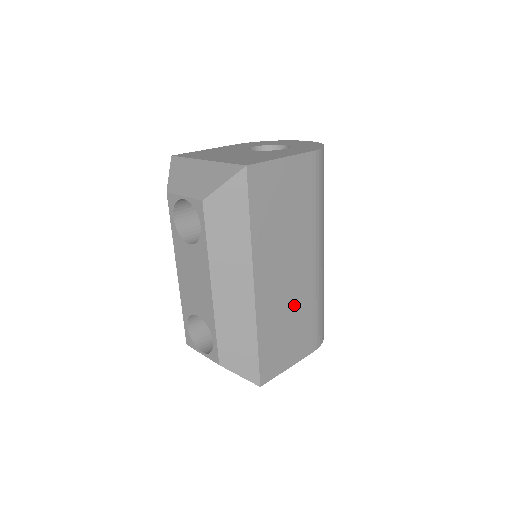
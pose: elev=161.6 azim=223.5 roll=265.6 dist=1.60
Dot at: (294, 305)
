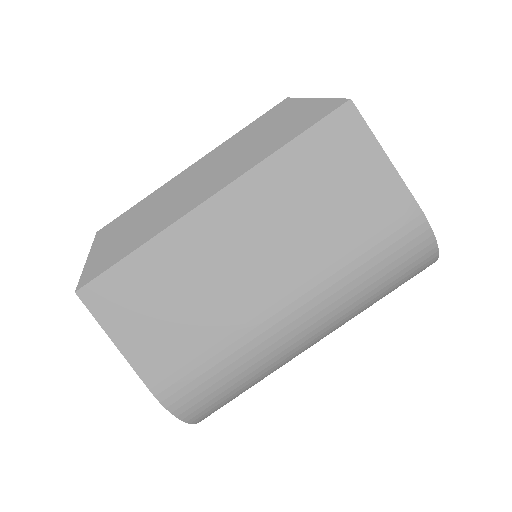
Dot at: (209, 297)
